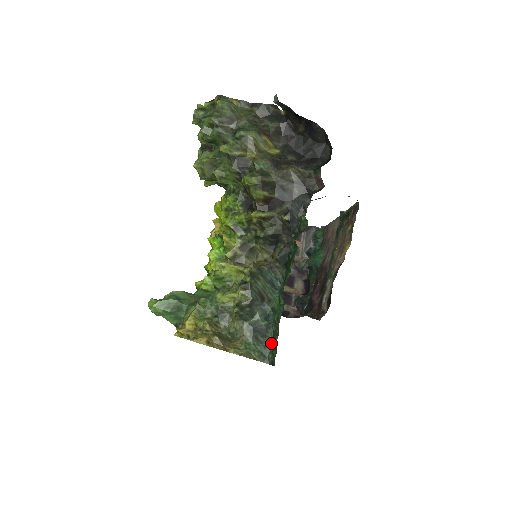
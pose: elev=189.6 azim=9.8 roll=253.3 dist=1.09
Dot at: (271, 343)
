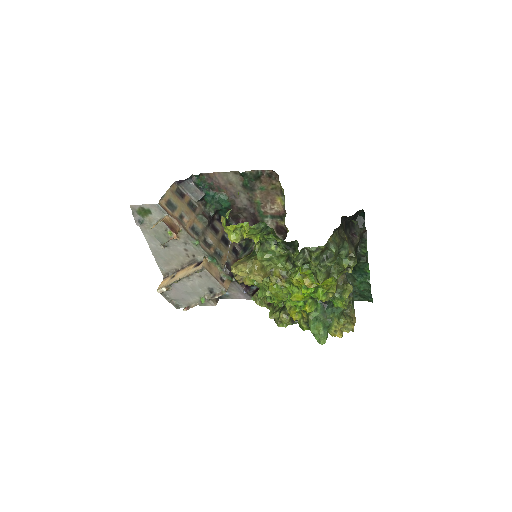
Dot at: (353, 295)
